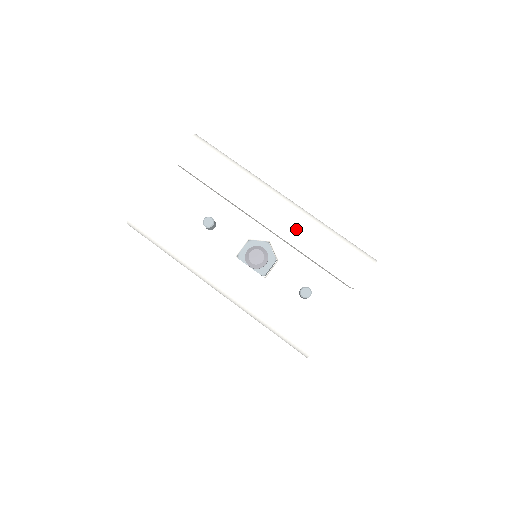
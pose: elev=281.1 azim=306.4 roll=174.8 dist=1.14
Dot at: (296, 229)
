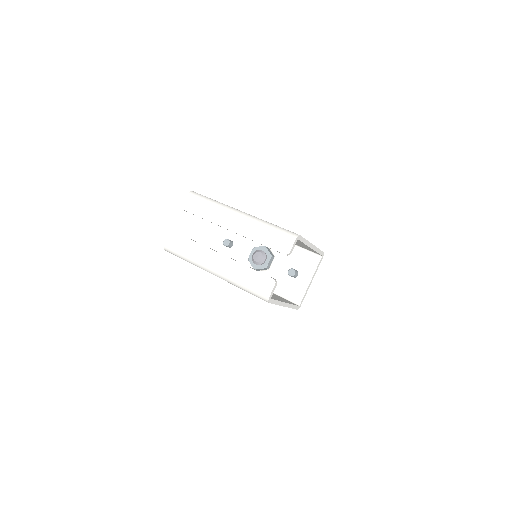
Dot at: (250, 229)
